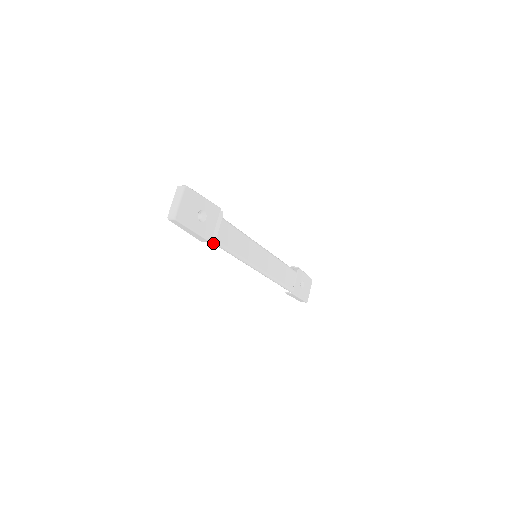
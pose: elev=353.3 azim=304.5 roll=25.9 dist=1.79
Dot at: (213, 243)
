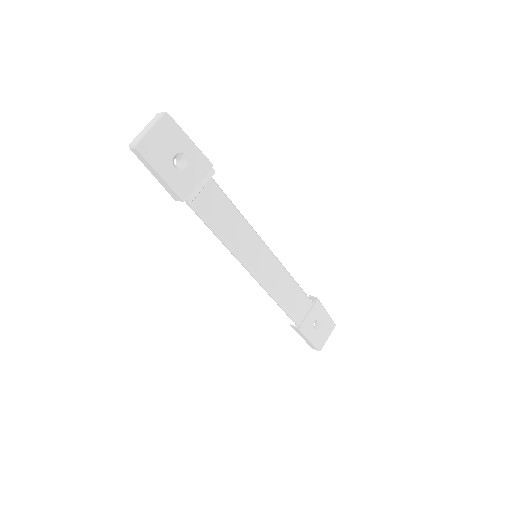
Dot at: (192, 209)
